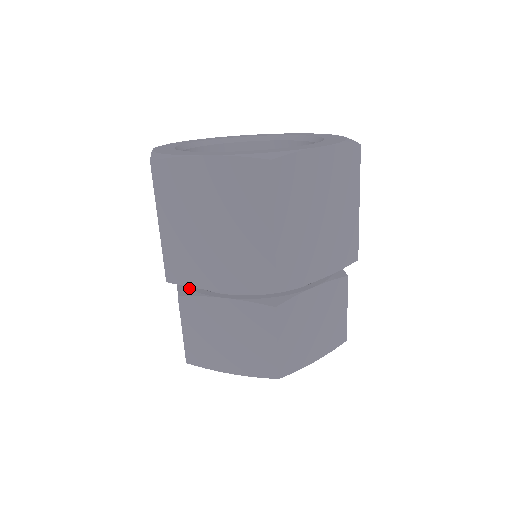
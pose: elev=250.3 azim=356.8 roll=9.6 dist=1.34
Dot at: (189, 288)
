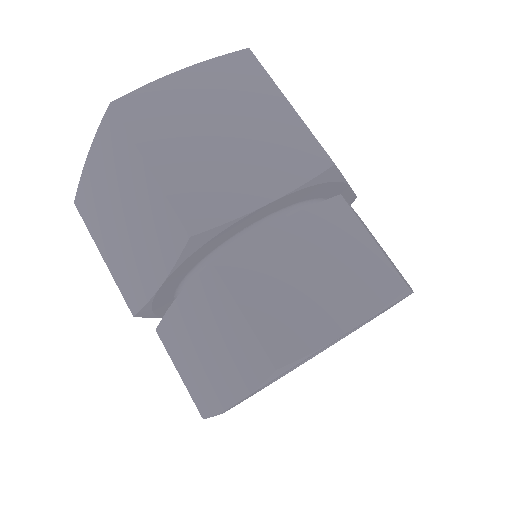
Dot at: occluded
